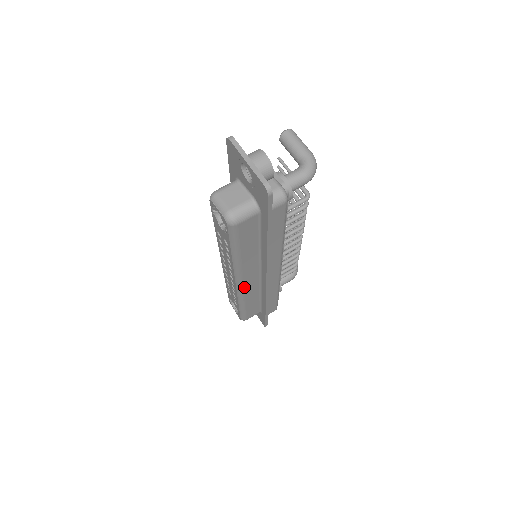
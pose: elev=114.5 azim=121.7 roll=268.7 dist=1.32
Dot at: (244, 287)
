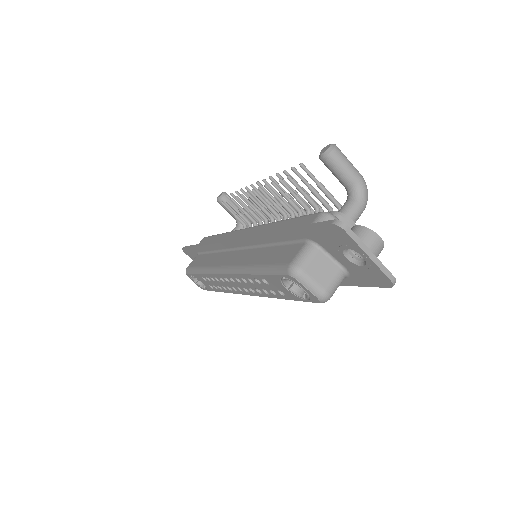
Dot at: occluded
